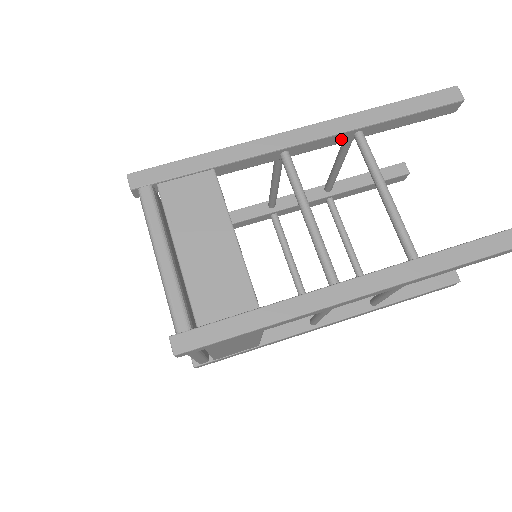
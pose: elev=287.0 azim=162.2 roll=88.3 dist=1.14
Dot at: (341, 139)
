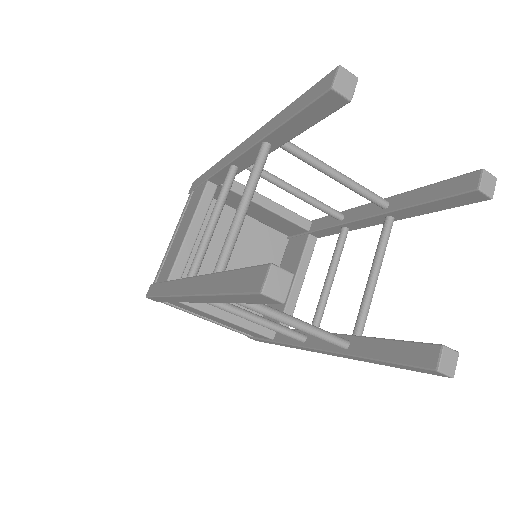
Dot at: occluded
